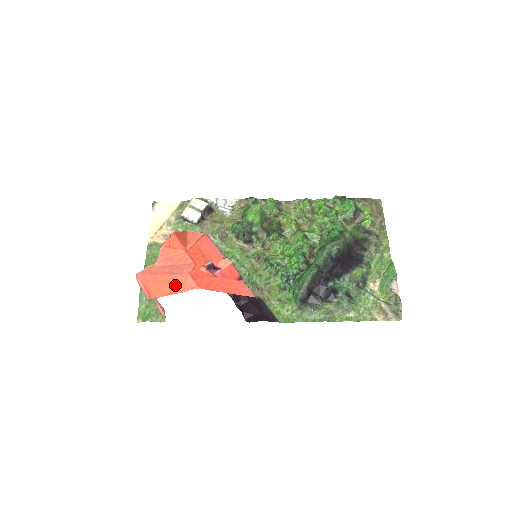
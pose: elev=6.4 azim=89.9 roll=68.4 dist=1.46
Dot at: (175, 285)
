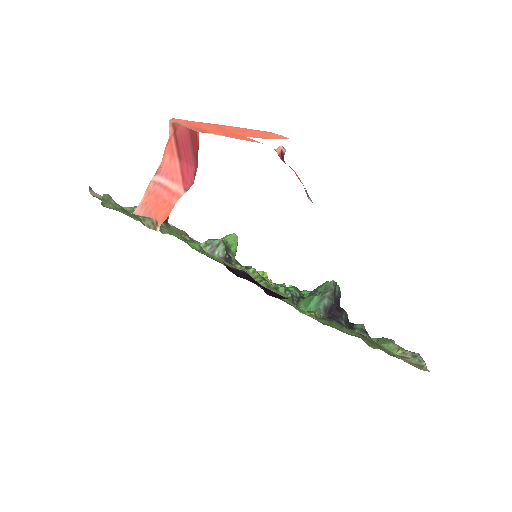
Dot at: (251, 133)
